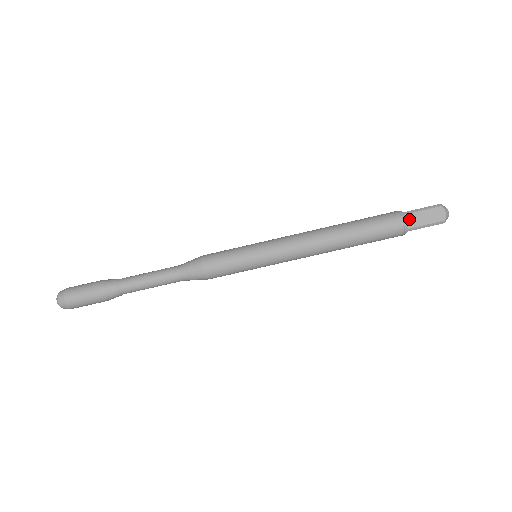
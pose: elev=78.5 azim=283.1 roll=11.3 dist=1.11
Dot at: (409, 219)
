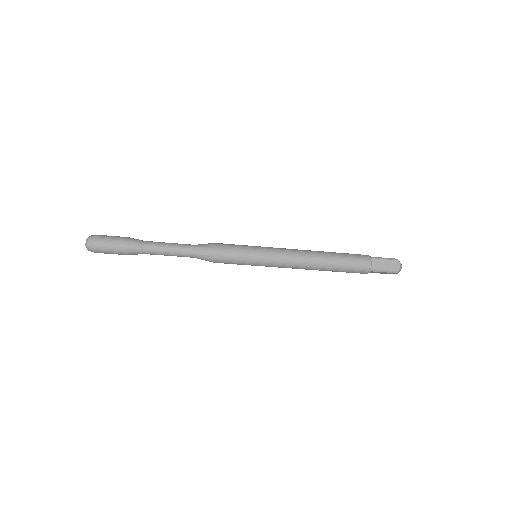
Dot at: (374, 262)
